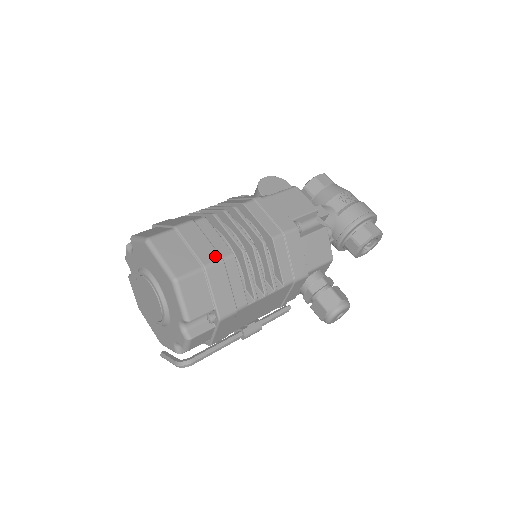
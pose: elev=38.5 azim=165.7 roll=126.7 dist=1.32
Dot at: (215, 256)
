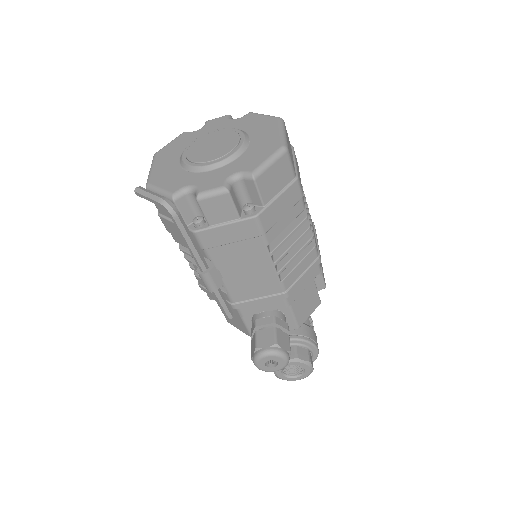
Dot at: occluded
